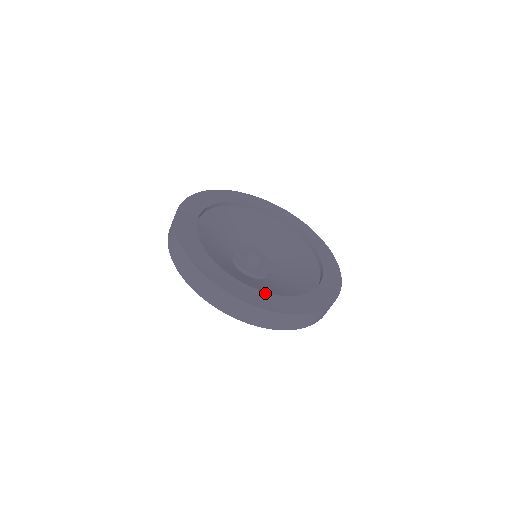
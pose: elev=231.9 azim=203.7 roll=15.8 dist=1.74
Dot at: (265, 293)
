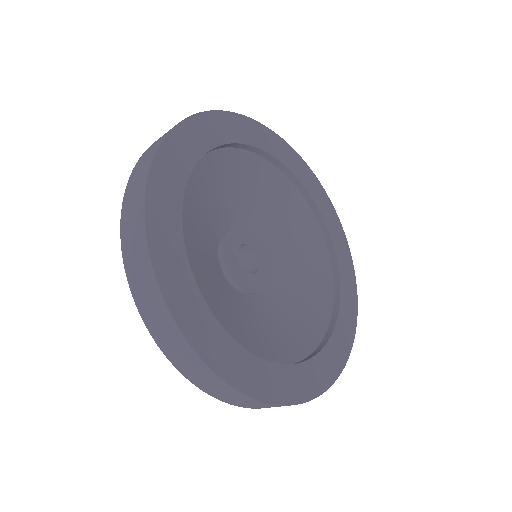
Dot at: (206, 307)
